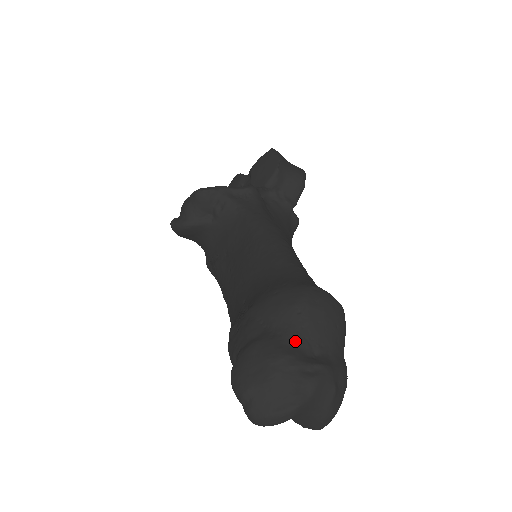
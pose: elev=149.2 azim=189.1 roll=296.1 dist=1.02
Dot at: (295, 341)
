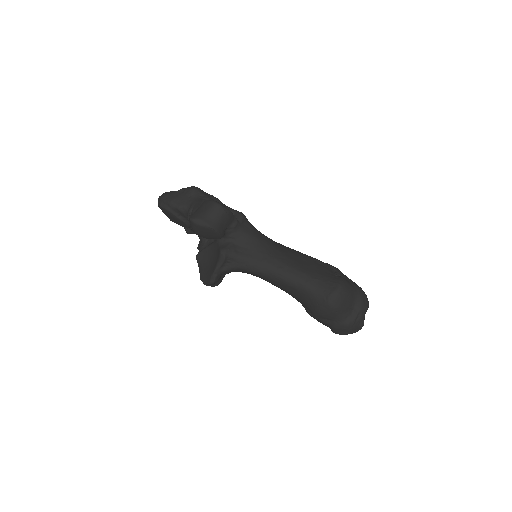
Dot at: (345, 317)
